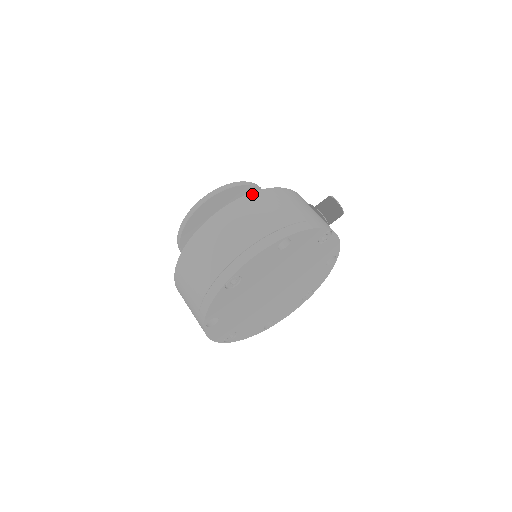
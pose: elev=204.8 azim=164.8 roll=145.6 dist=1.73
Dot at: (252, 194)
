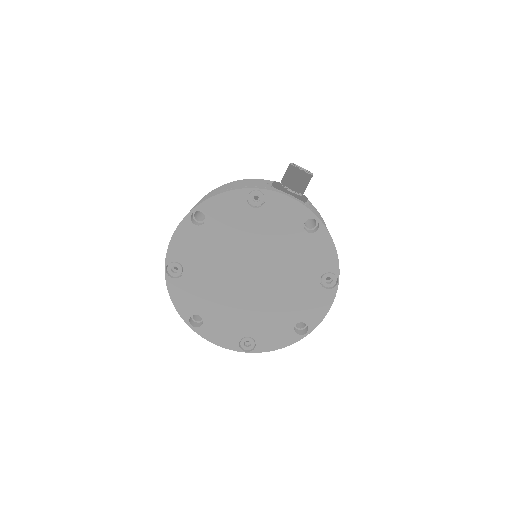
Dot at: occluded
